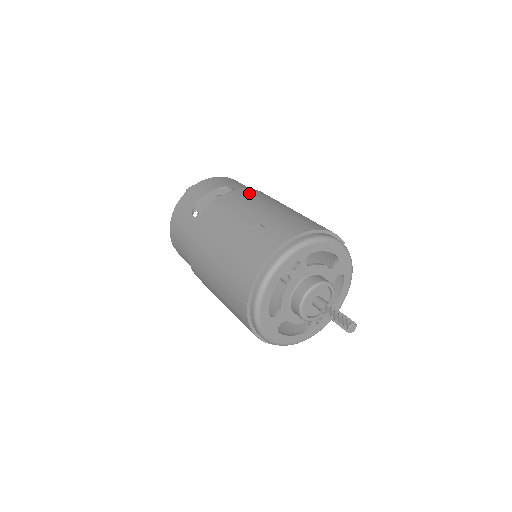
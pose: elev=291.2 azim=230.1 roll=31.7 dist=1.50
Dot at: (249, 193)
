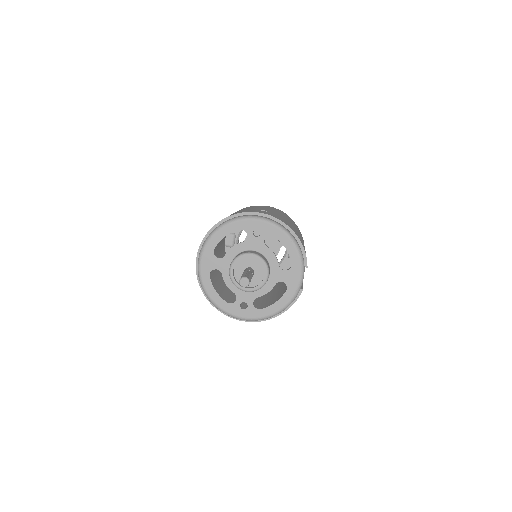
Dot at: occluded
